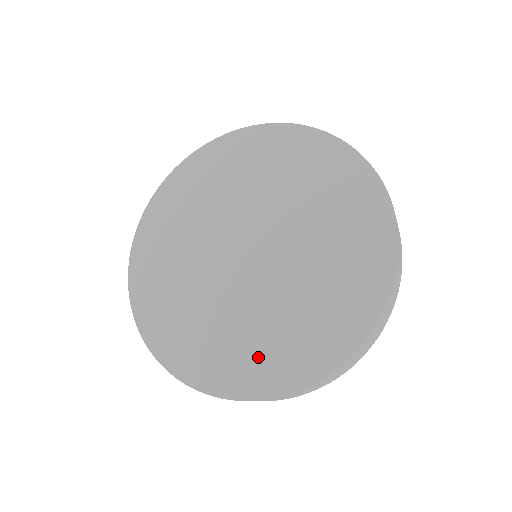
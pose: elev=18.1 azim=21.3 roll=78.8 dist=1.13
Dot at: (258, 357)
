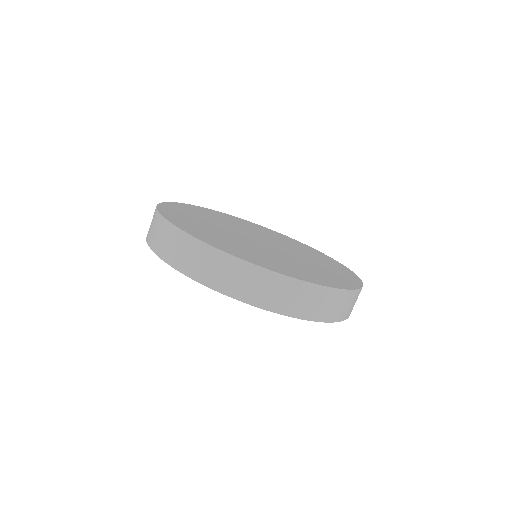
Dot at: (320, 275)
